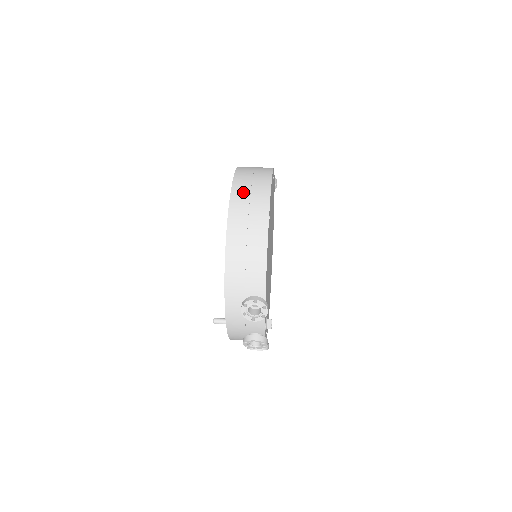
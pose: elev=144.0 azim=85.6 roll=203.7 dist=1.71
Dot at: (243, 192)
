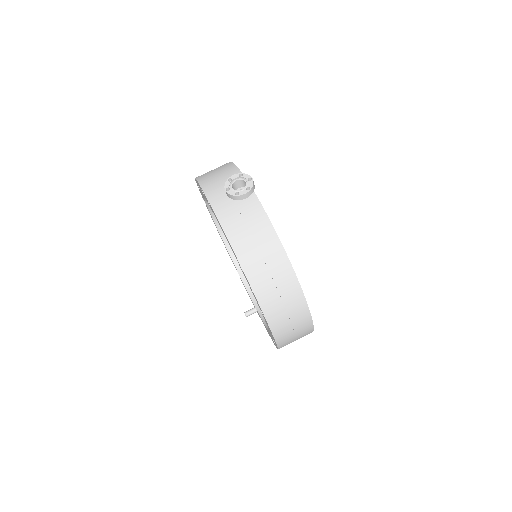
Dot at: (285, 331)
